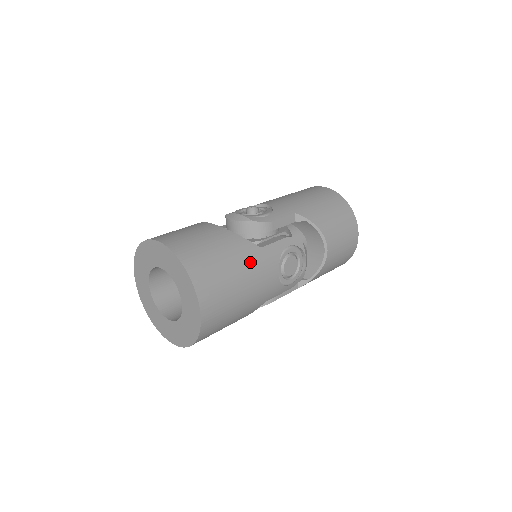
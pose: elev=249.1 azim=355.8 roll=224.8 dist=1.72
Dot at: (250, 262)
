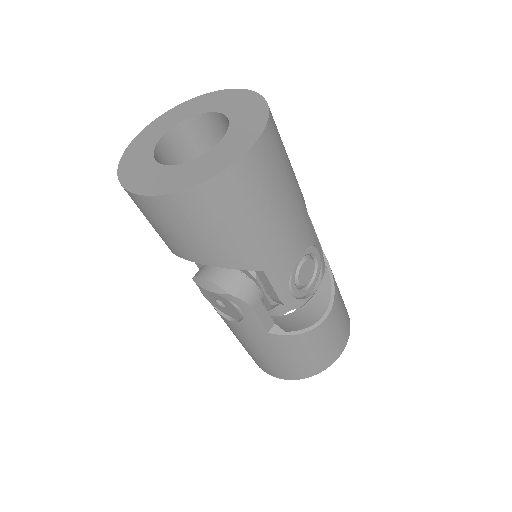
Dot at: (299, 201)
